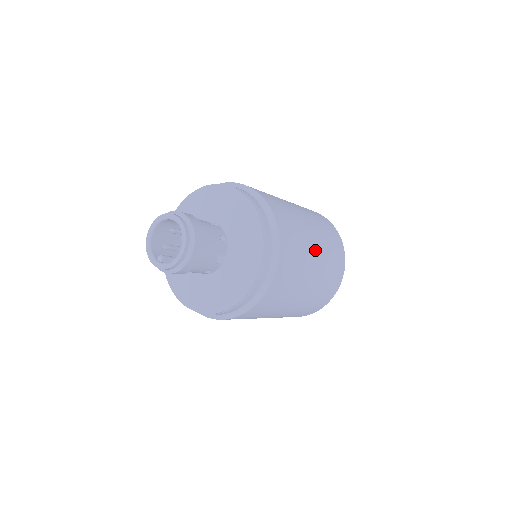
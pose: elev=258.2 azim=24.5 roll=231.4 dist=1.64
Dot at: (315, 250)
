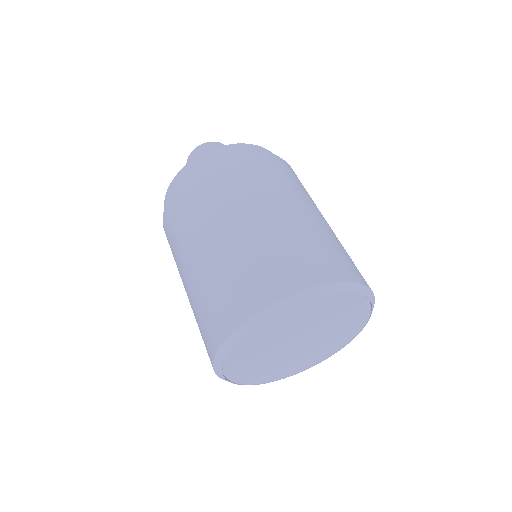
Dot at: (307, 208)
